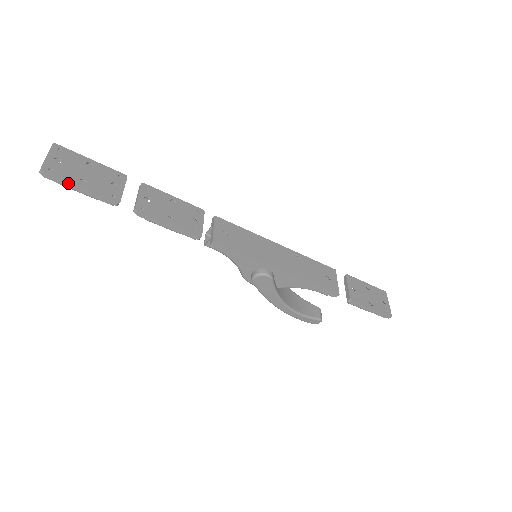
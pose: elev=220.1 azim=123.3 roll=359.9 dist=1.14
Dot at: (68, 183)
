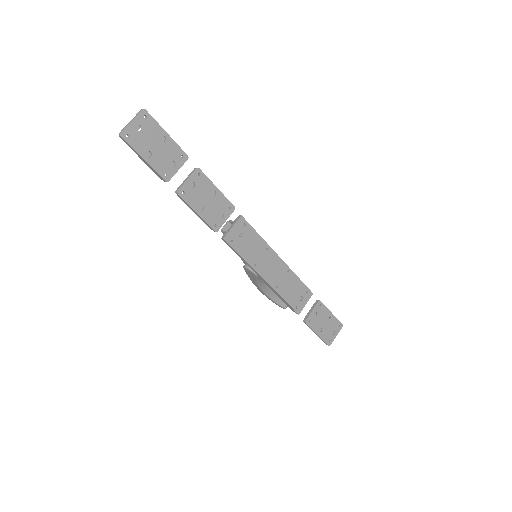
Dot at: (136, 152)
